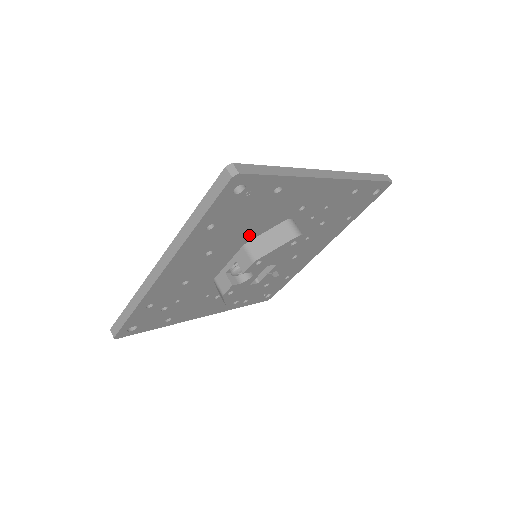
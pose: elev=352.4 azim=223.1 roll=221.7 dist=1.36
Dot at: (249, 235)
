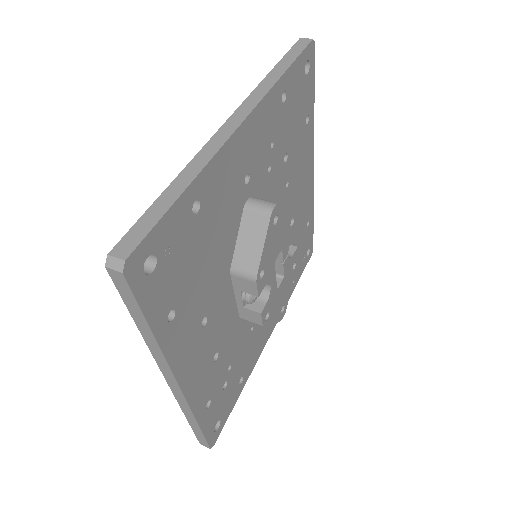
Dot at: (224, 262)
